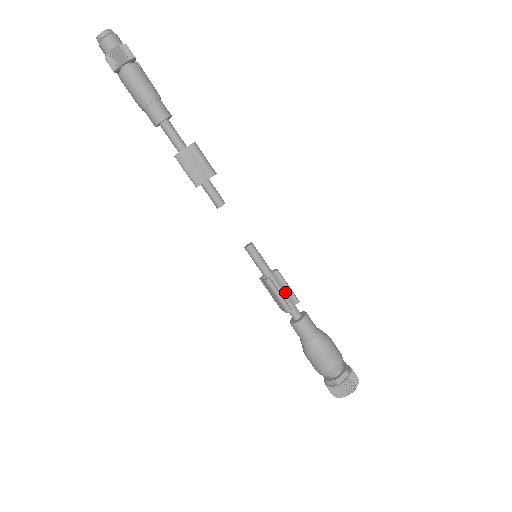
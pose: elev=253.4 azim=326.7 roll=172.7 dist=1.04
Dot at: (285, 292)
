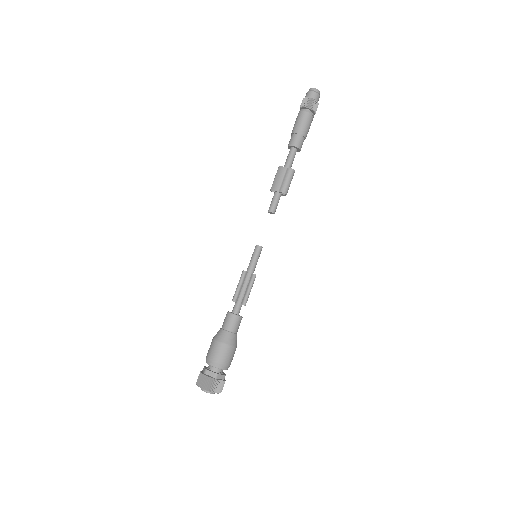
Dot at: (245, 291)
